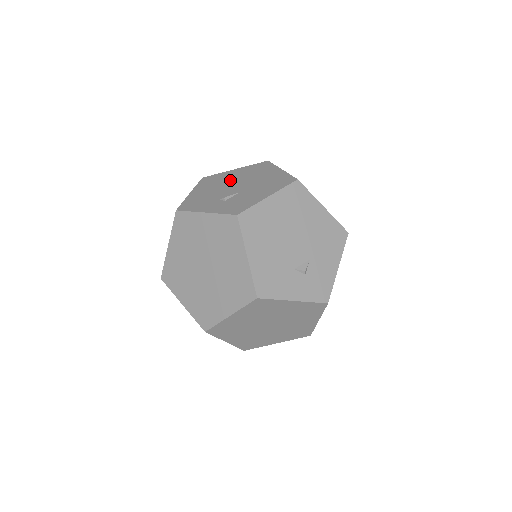
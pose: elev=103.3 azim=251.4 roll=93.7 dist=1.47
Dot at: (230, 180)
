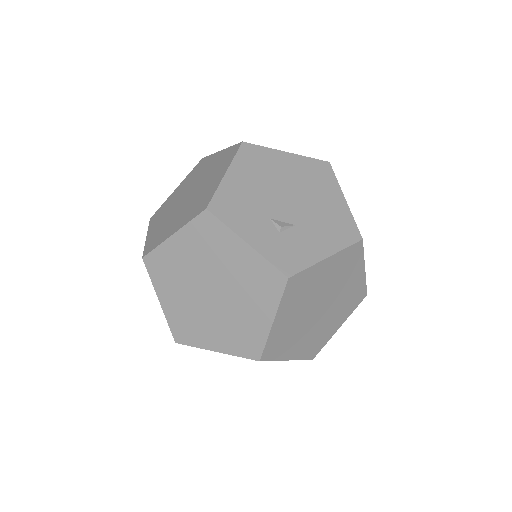
Dot at: occluded
